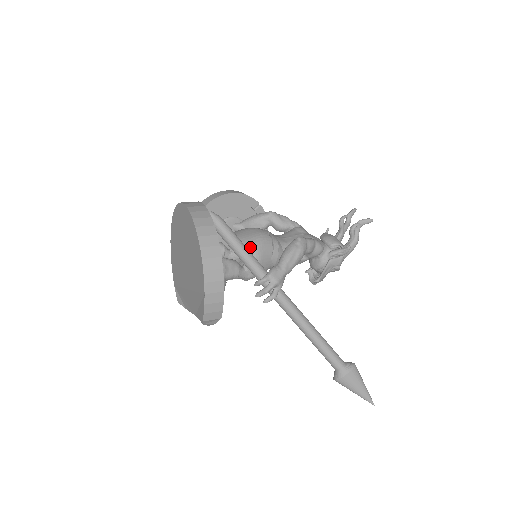
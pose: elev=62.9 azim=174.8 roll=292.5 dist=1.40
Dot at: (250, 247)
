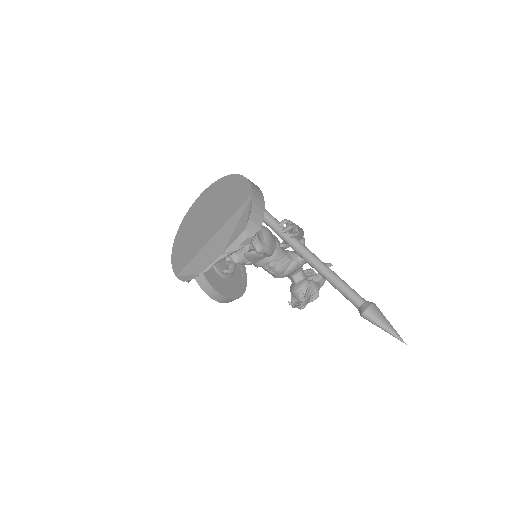
Dot at: occluded
